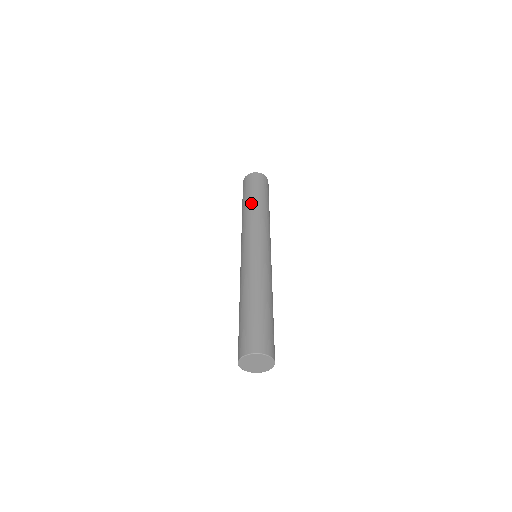
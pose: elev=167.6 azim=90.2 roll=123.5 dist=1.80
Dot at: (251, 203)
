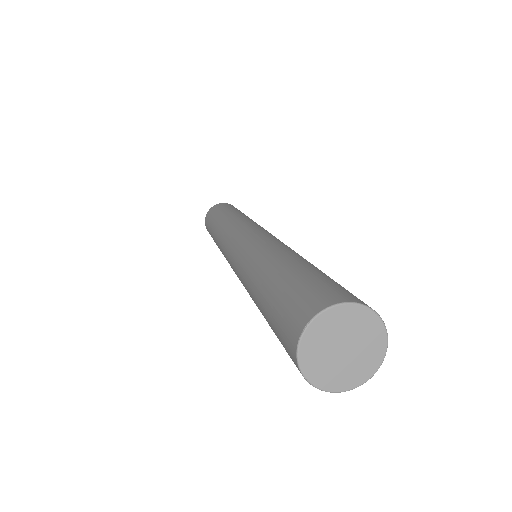
Dot at: (226, 214)
